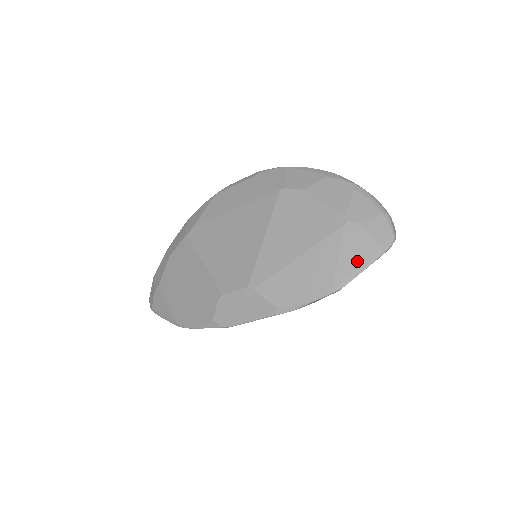
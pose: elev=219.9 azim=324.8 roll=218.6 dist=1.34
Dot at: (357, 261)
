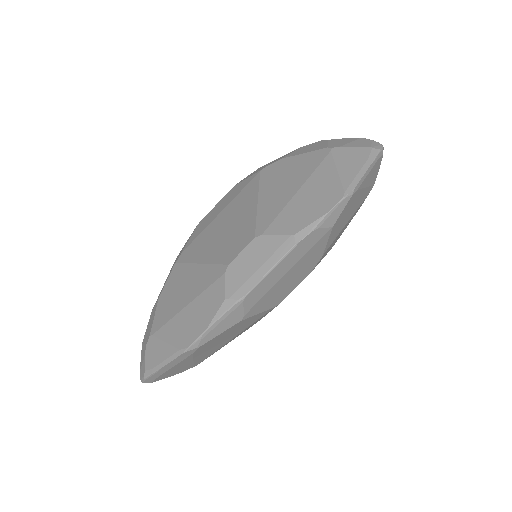
Dot at: (357, 166)
